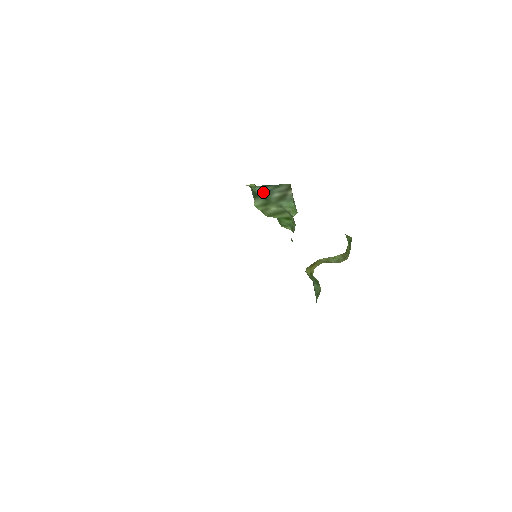
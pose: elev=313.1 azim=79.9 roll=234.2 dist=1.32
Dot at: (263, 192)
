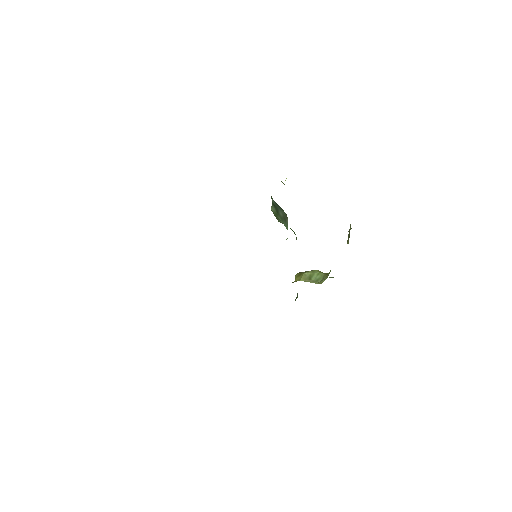
Dot at: (275, 205)
